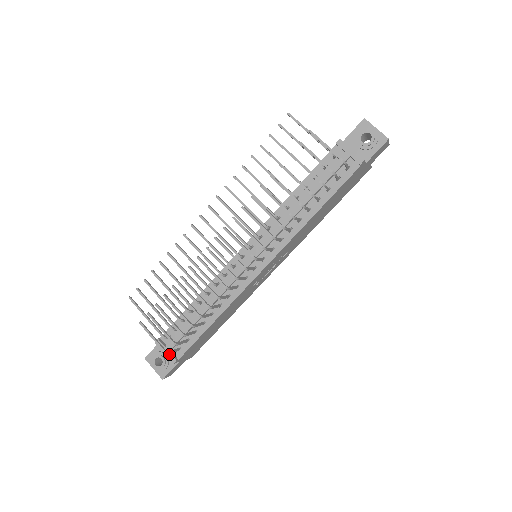
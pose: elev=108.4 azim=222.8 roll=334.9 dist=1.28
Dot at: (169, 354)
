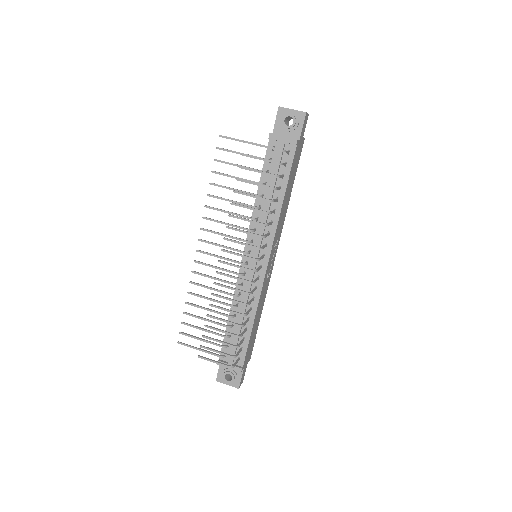
Dot at: occluded
